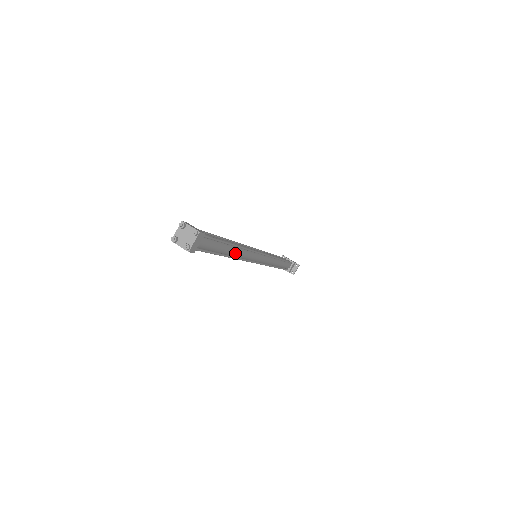
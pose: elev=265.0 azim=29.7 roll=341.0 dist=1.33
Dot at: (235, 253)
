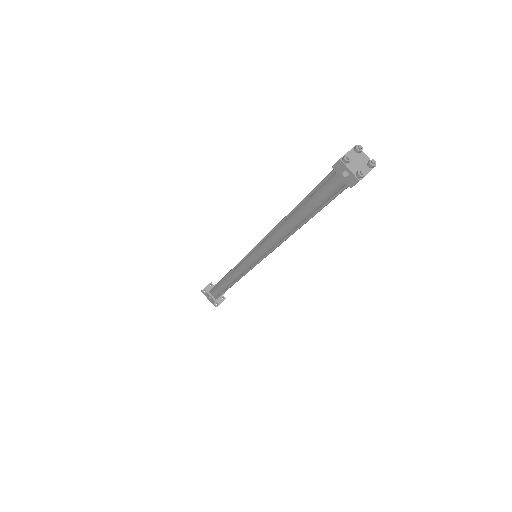
Dot at: occluded
